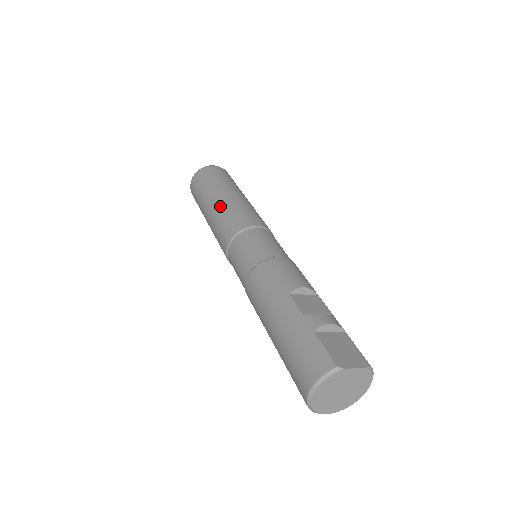
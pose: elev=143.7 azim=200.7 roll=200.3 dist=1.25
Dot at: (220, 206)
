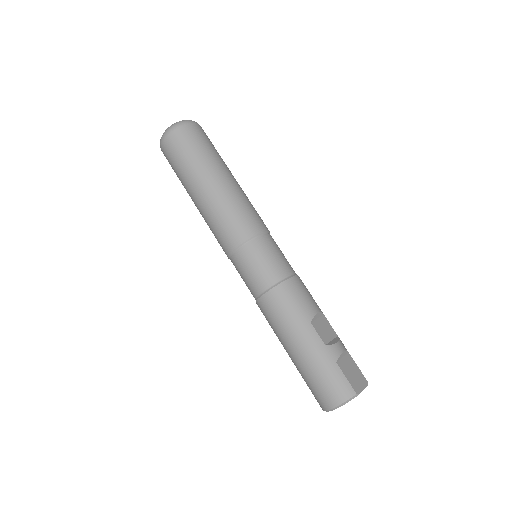
Dot at: (219, 196)
